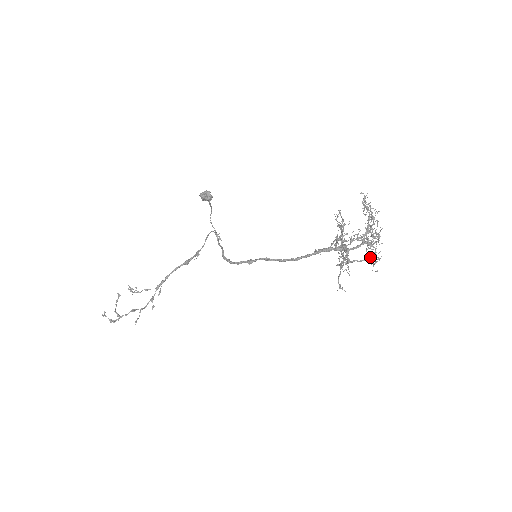
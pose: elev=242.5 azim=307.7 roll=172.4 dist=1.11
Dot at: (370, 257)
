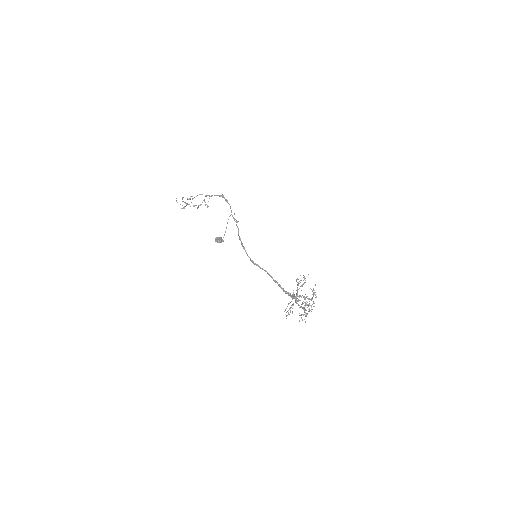
Dot at: occluded
